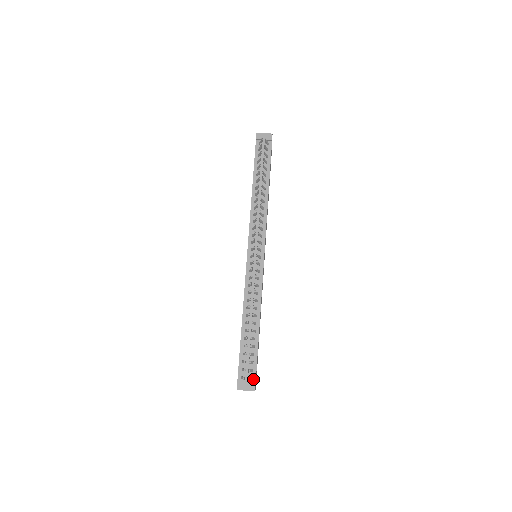
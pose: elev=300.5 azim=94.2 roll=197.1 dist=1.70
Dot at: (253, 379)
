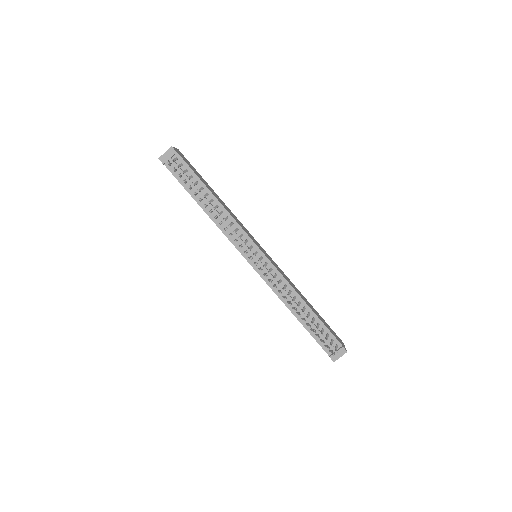
Dot at: (338, 345)
